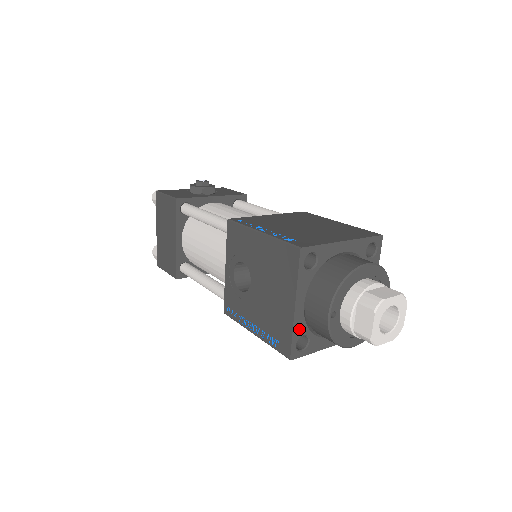
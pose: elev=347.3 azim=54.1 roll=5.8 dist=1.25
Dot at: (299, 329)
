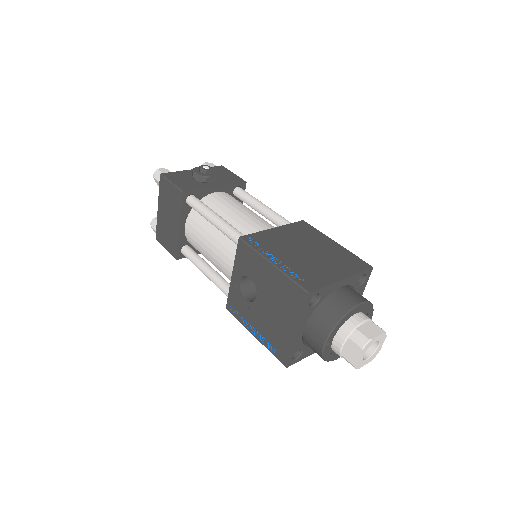
Dot at: (297, 346)
